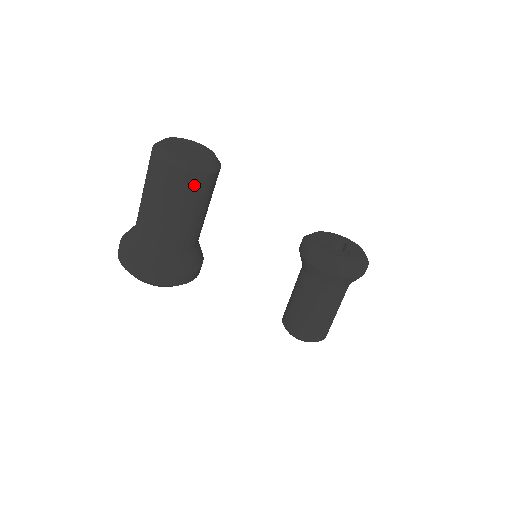
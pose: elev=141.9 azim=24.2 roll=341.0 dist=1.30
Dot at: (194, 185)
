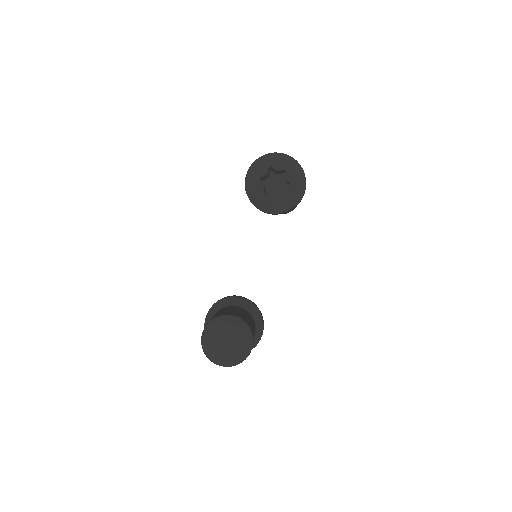
Dot at: occluded
